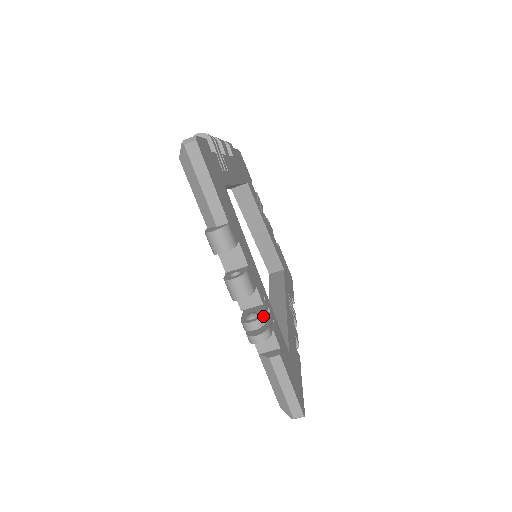
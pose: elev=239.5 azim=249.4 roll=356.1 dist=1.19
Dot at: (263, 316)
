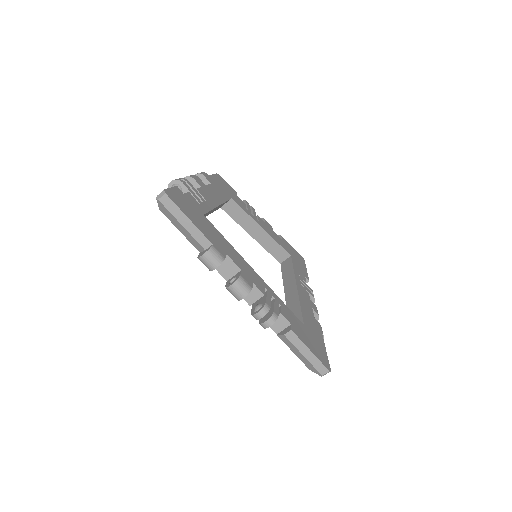
Dot at: (266, 305)
